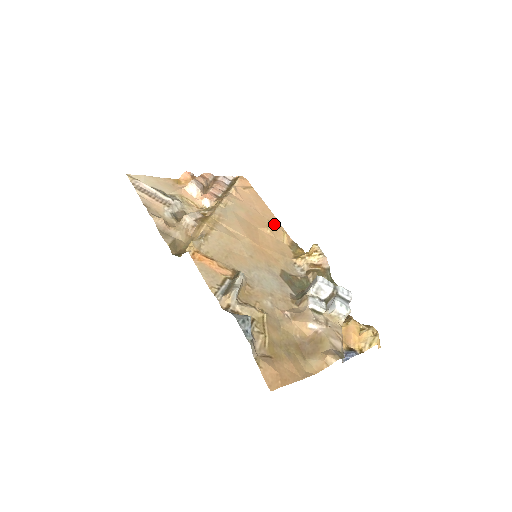
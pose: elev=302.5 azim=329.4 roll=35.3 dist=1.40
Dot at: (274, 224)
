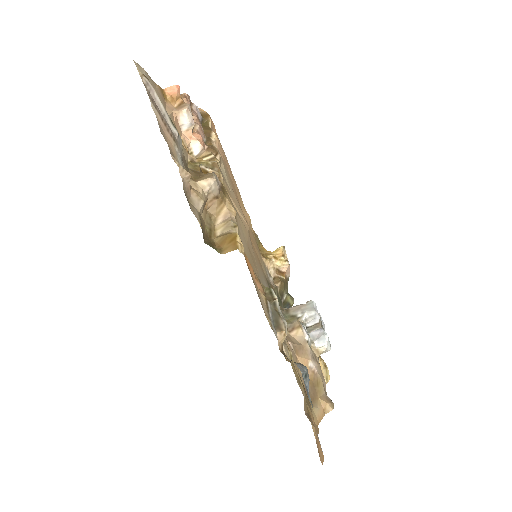
Dot at: (242, 201)
